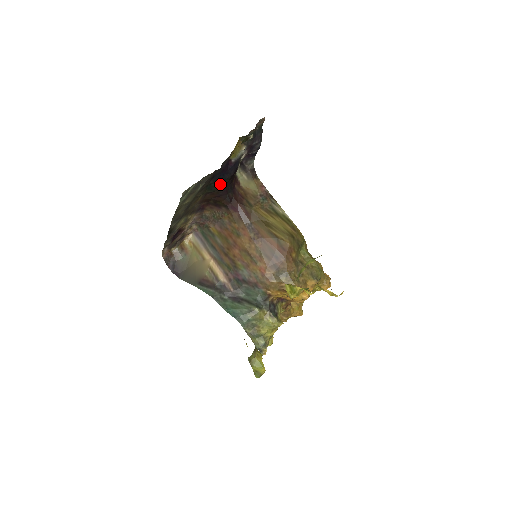
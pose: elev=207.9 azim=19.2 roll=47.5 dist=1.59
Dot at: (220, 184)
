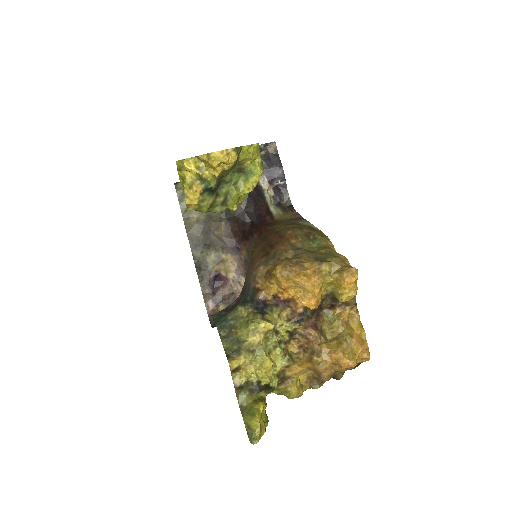
Dot at: occluded
